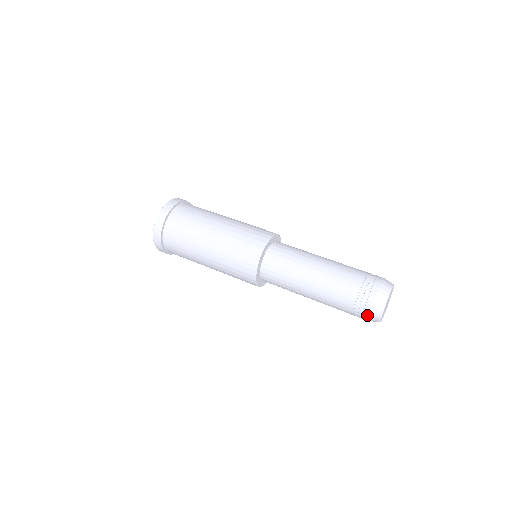
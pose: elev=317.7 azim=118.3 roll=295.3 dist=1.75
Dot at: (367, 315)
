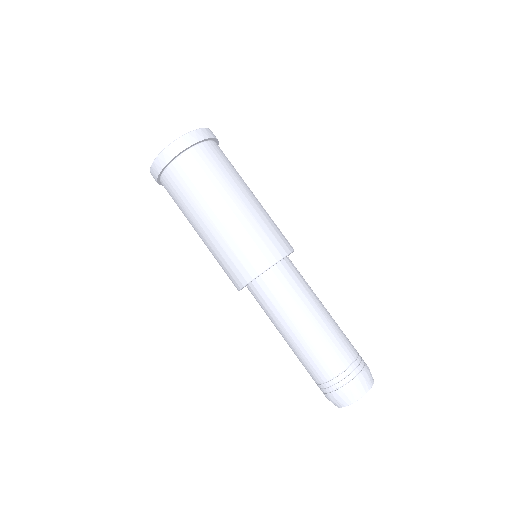
Dot at: occluded
